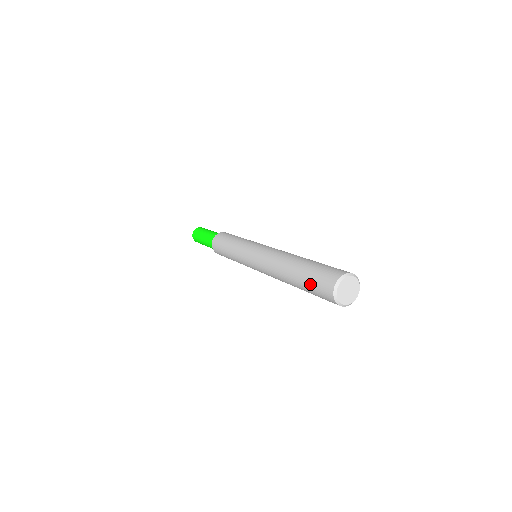
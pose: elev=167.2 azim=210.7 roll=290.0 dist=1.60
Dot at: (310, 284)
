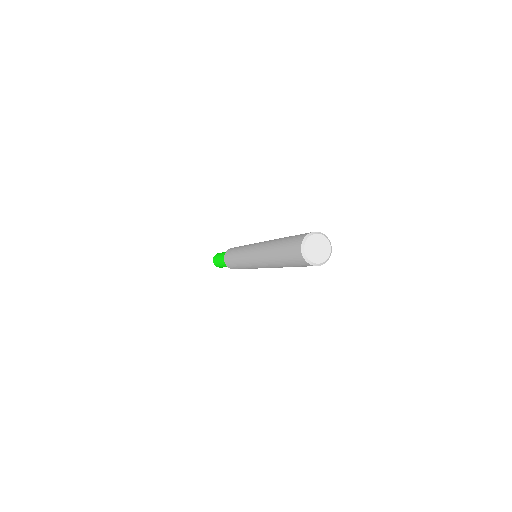
Dot at: (286, 245)
